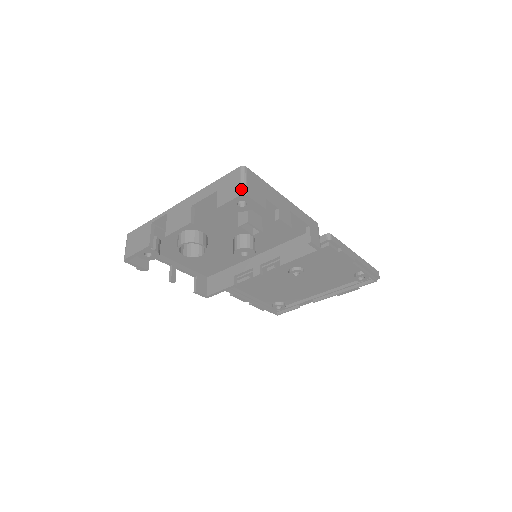
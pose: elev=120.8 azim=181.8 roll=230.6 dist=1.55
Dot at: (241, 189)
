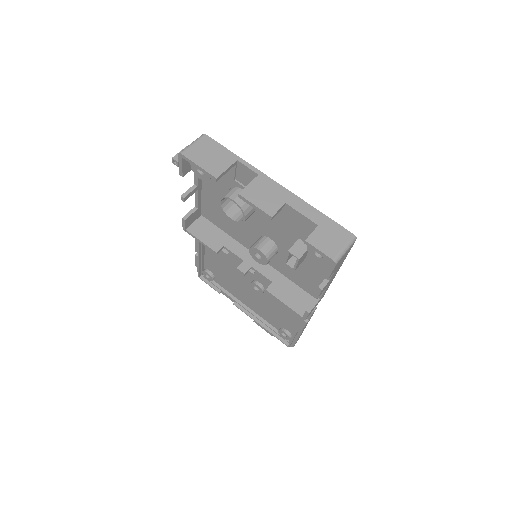
Dot at: (338, 256)
